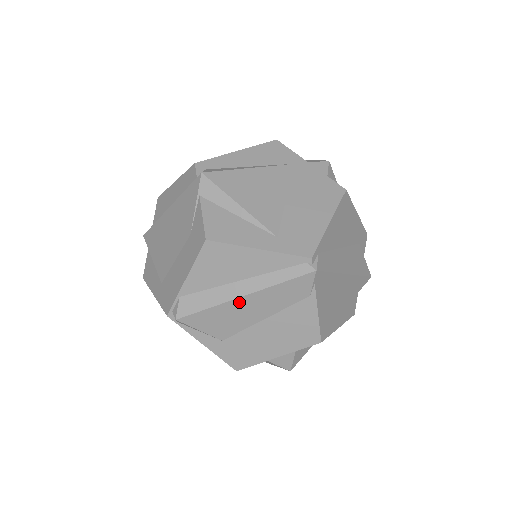
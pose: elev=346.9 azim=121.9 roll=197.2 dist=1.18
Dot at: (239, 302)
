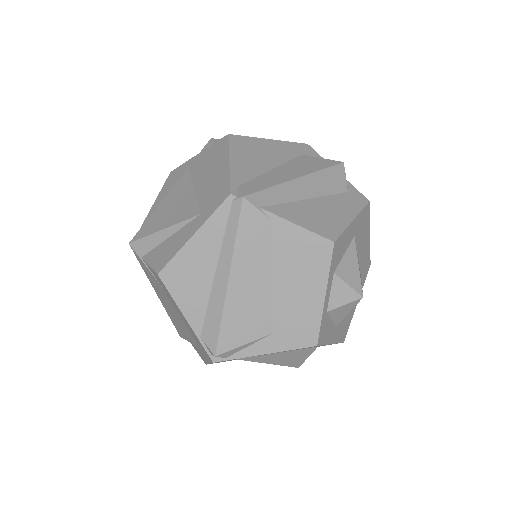
Dot at: (233, 288)
